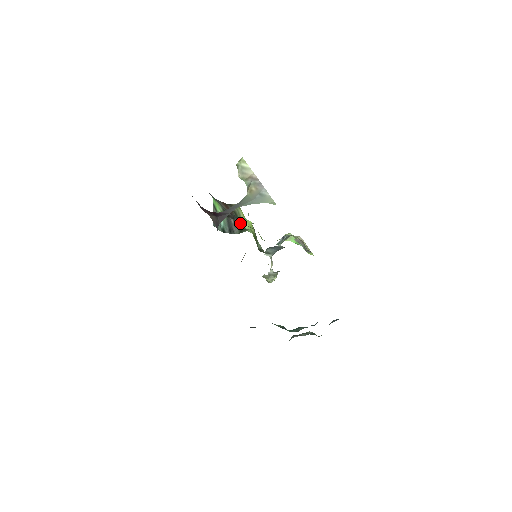
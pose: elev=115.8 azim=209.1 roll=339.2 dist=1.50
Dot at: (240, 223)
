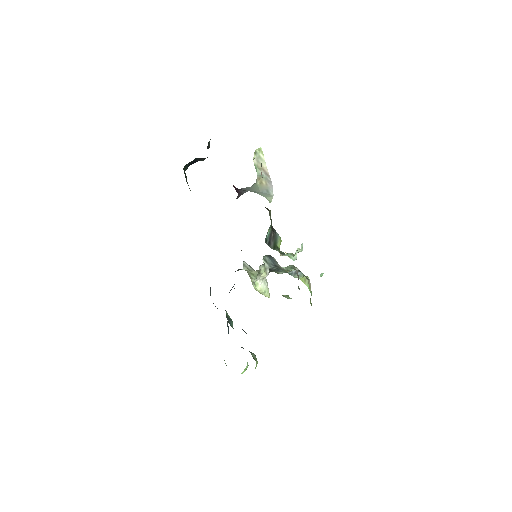
Dot at: (276, 239)
